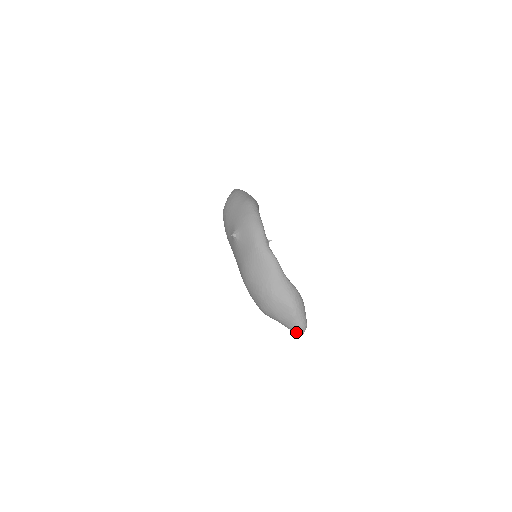
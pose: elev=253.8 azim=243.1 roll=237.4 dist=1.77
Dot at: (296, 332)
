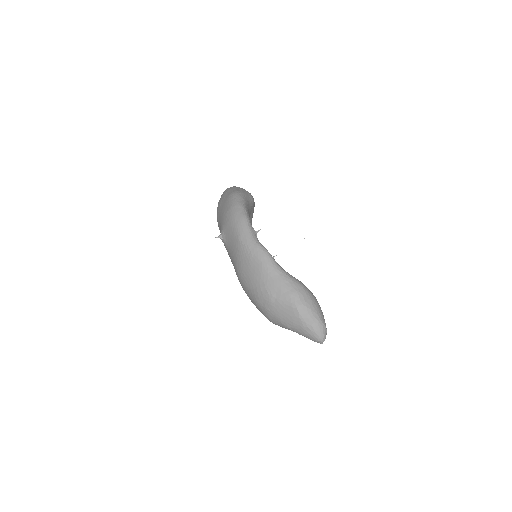
Dot at: (313, 339)
